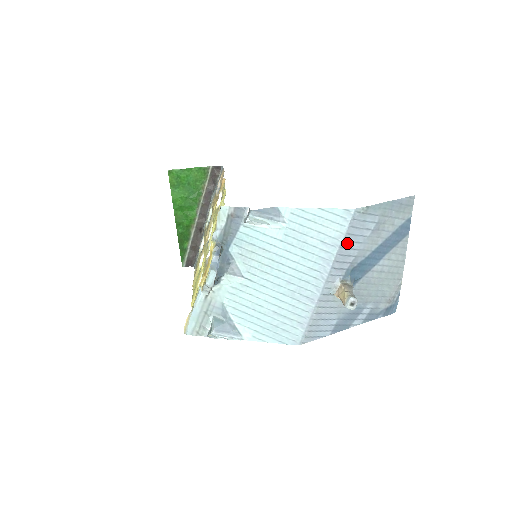
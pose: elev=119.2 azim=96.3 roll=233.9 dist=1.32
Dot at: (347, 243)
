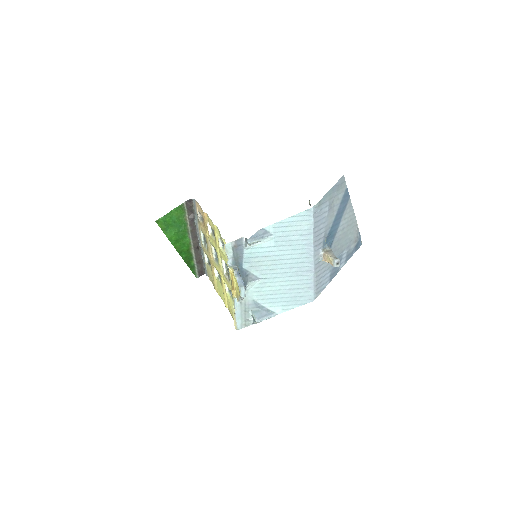
Dot at: (317, 228)
